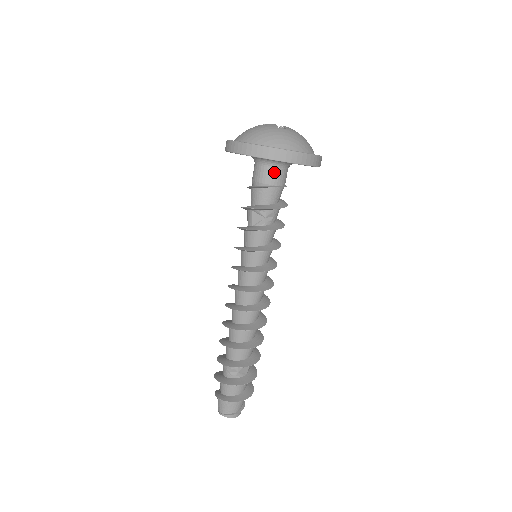
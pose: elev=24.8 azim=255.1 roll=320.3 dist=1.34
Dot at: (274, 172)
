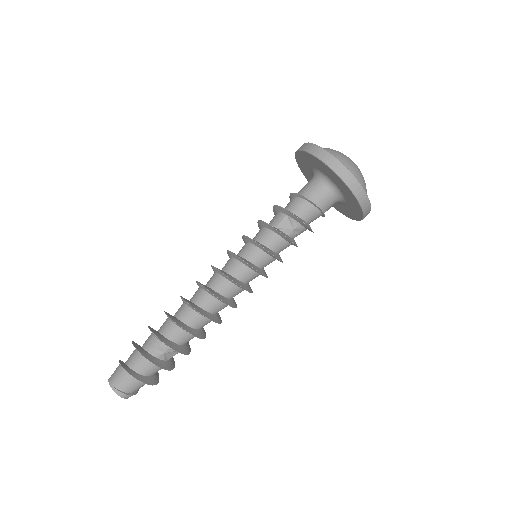
Dot at: (328, 198)
